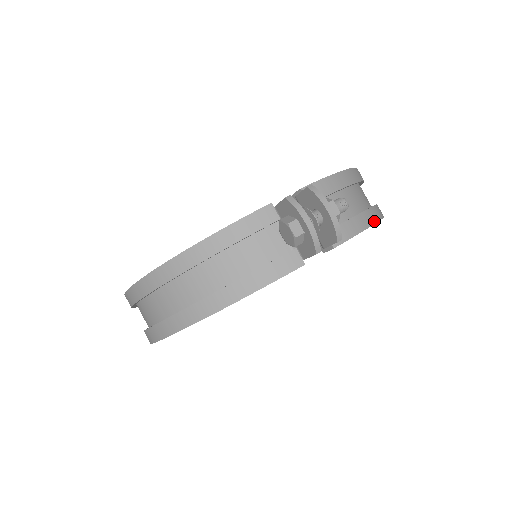
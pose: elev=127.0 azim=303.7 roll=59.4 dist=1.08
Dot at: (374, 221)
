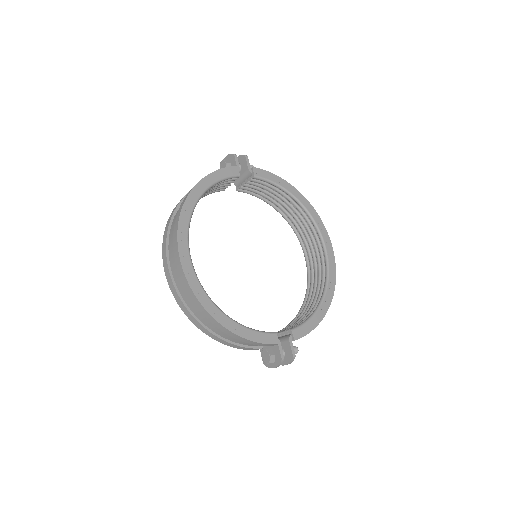
Dot at: (285, 182)
